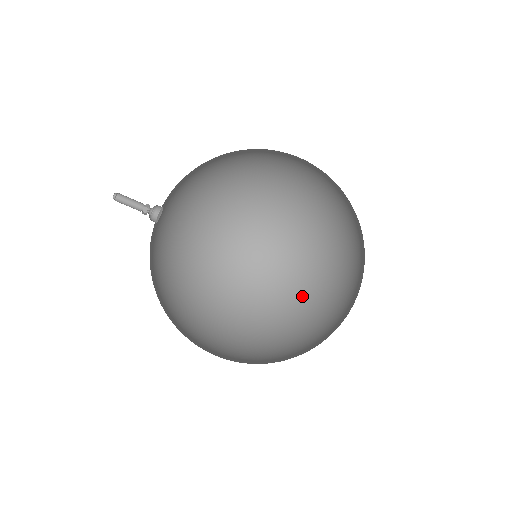
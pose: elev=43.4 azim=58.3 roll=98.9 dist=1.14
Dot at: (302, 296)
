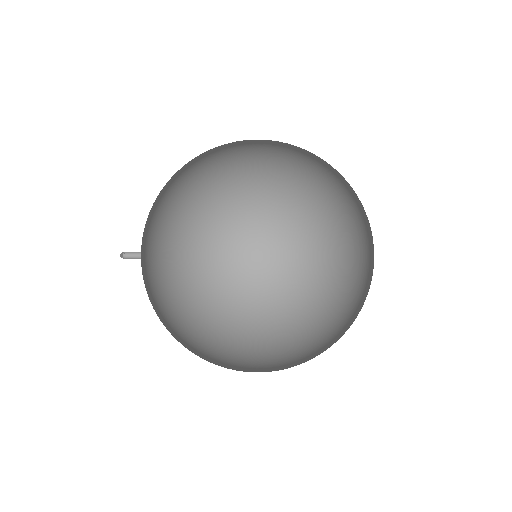
Dot at: (362, 287)
